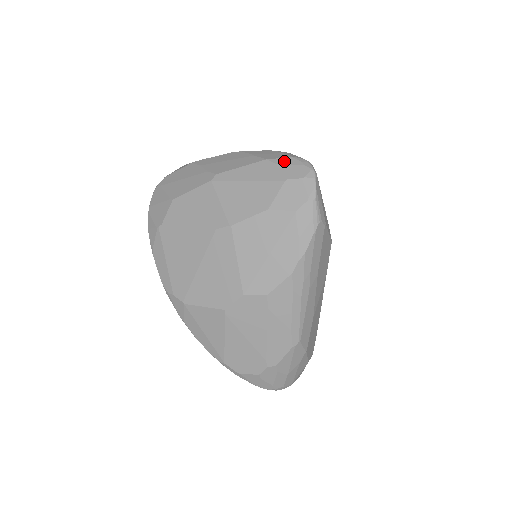
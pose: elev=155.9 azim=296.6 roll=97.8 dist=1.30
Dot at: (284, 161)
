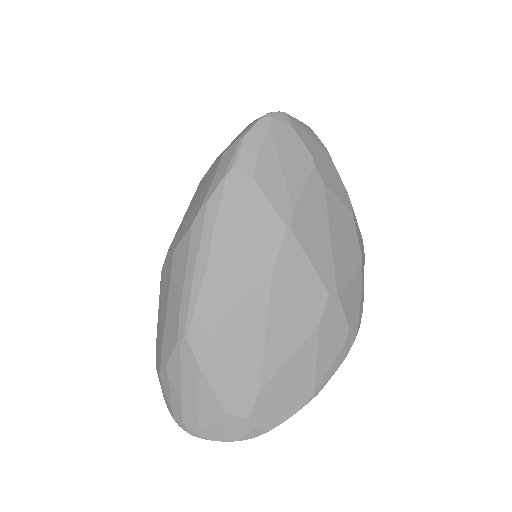
Dot at: occluded
